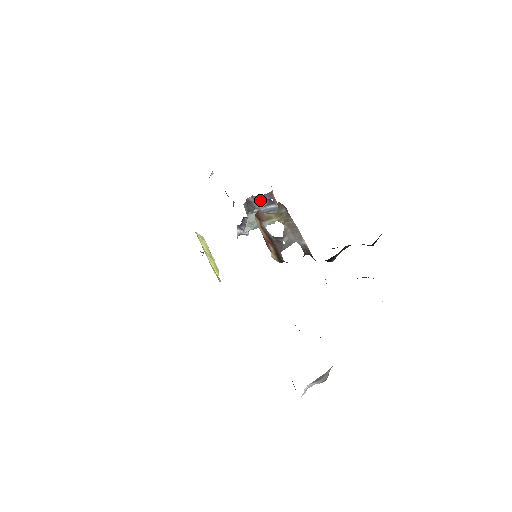
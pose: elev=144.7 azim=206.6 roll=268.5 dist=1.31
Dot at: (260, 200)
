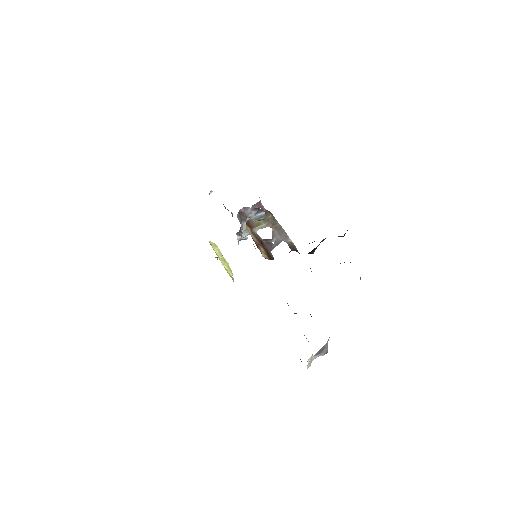
Dot at: (250, 210)
